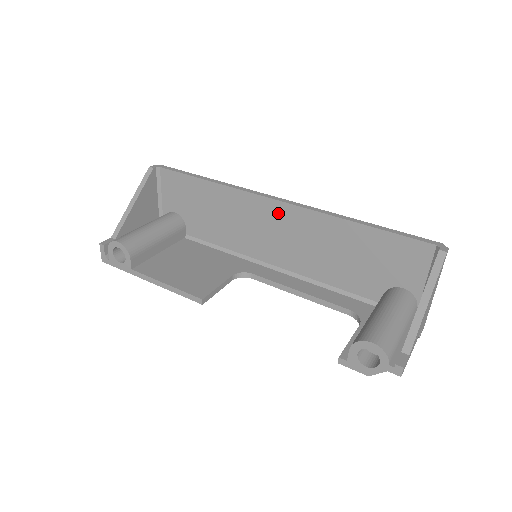
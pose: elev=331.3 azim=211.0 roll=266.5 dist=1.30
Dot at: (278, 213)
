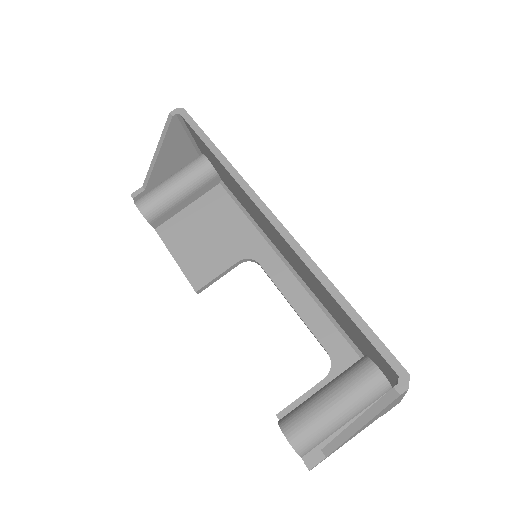
Dot at: (272, 228)
